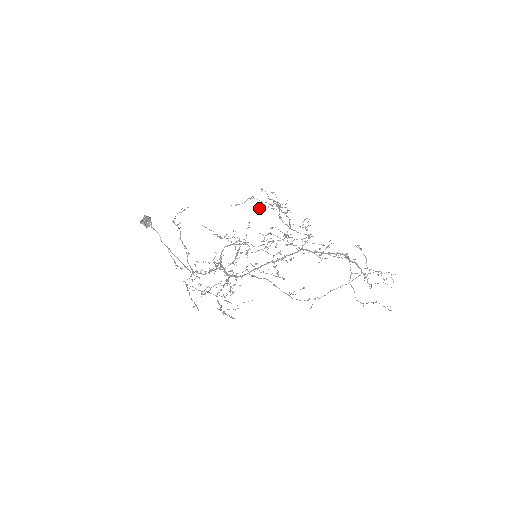
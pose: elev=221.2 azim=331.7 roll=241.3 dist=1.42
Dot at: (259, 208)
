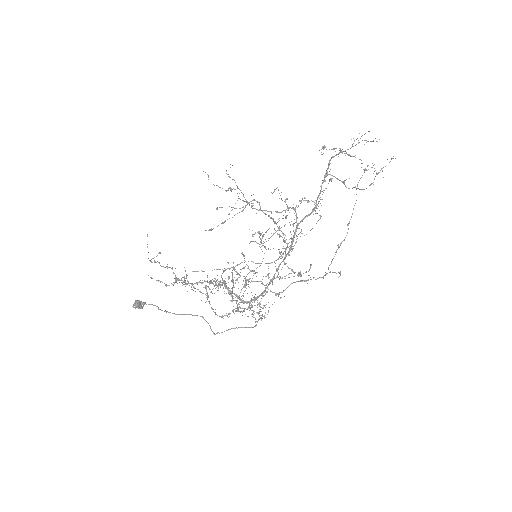
Dot at: occluded
